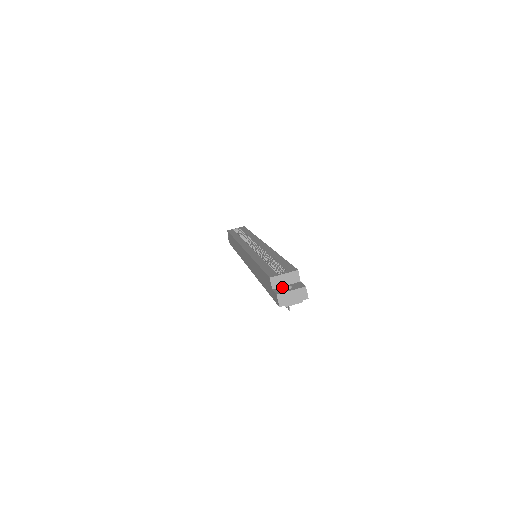
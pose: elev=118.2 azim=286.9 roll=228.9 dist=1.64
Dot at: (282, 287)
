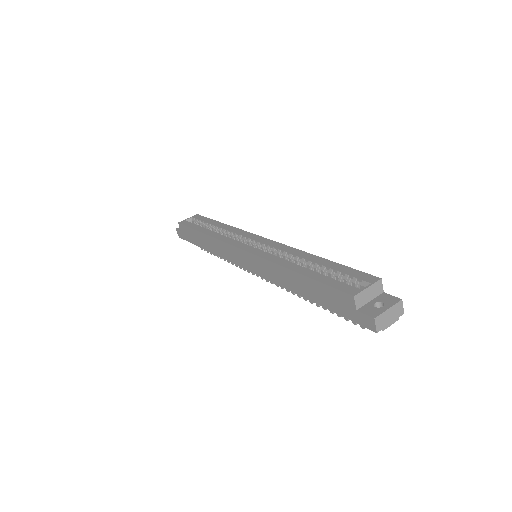
Dot at: (368, 305)
